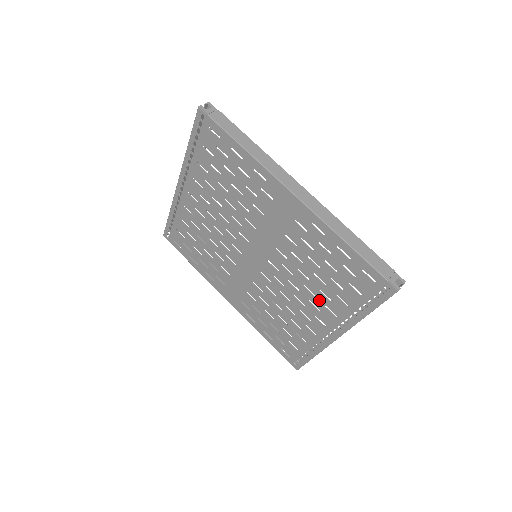
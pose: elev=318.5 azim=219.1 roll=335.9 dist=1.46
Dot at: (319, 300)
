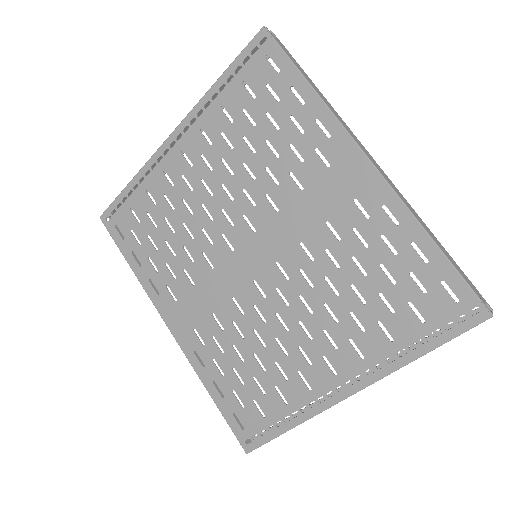
Dot at: (343, 329)
